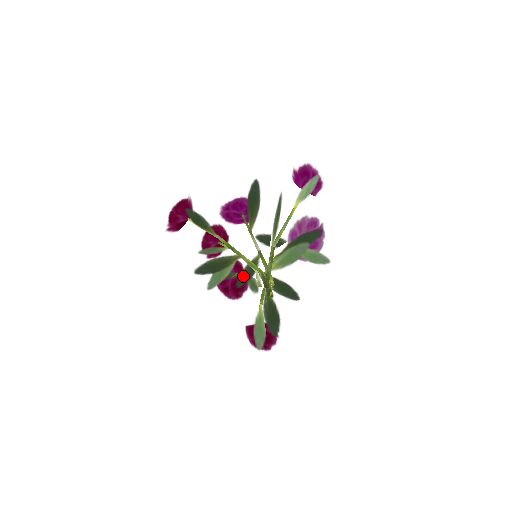
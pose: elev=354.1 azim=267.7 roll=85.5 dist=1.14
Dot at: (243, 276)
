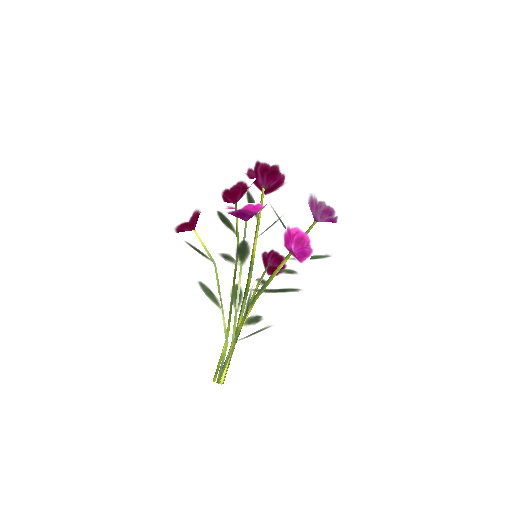
Dot at: (234, 293)
